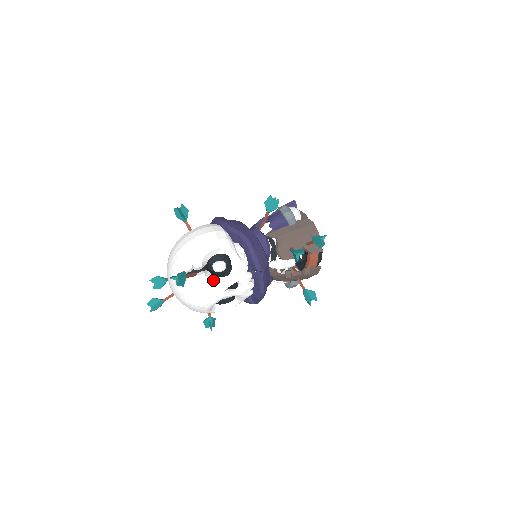
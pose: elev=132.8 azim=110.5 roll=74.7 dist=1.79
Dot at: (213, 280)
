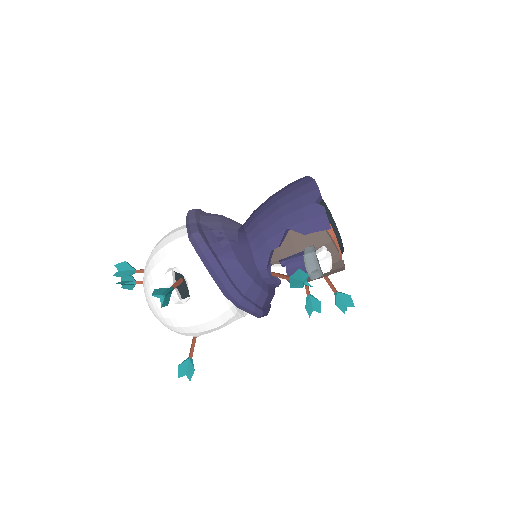
Dot at: occluded
